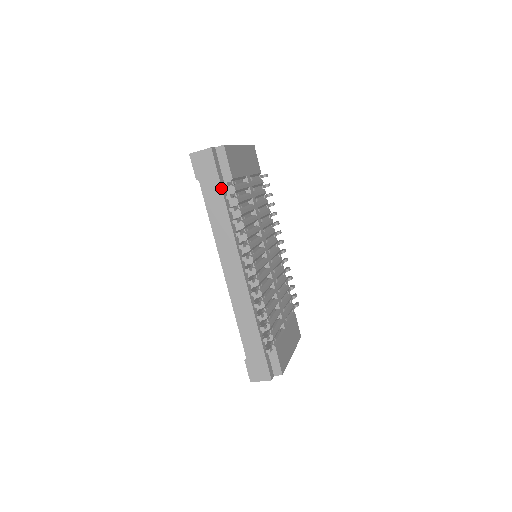
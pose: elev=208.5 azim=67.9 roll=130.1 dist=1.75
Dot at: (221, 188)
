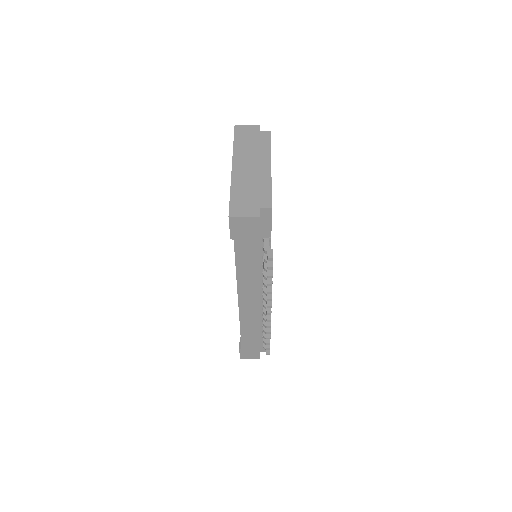
Dot at: (259, 250)
